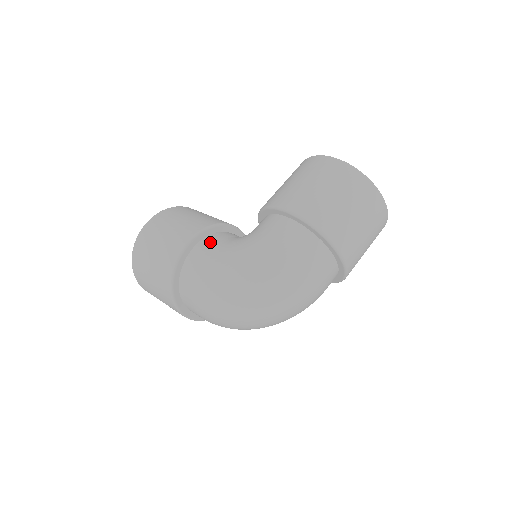
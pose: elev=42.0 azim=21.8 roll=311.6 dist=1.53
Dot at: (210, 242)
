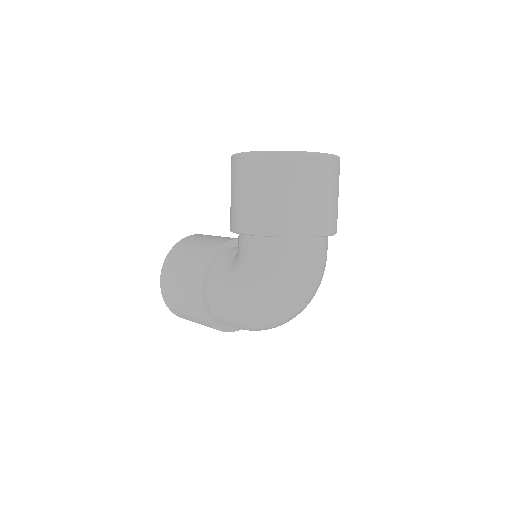
Dot at: (215, 283)
